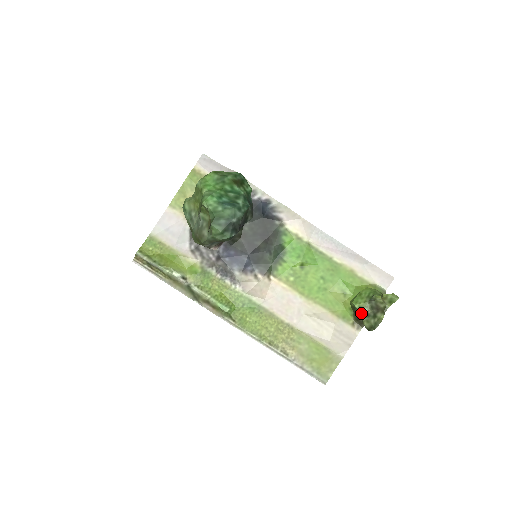
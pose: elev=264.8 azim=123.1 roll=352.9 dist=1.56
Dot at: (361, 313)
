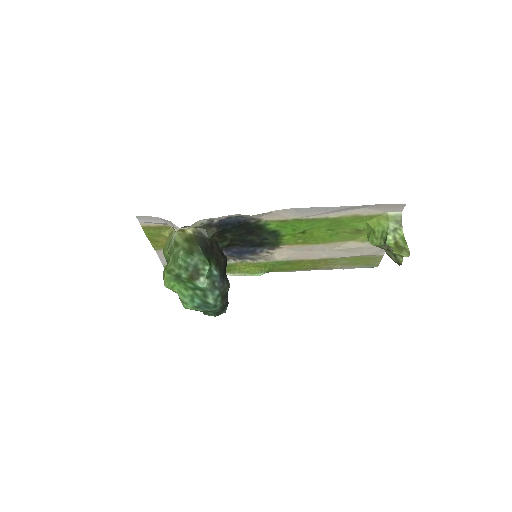
Dot at: (381, 248)
